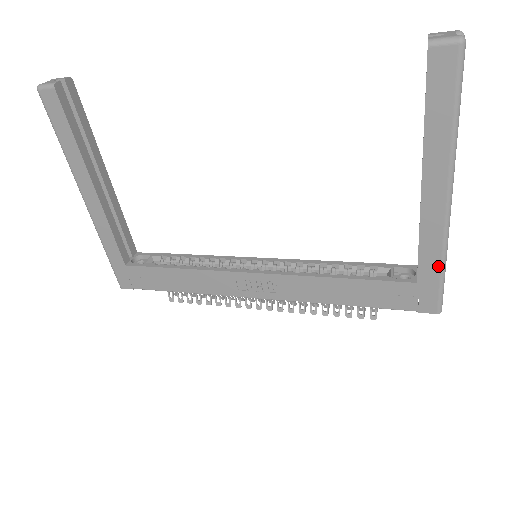
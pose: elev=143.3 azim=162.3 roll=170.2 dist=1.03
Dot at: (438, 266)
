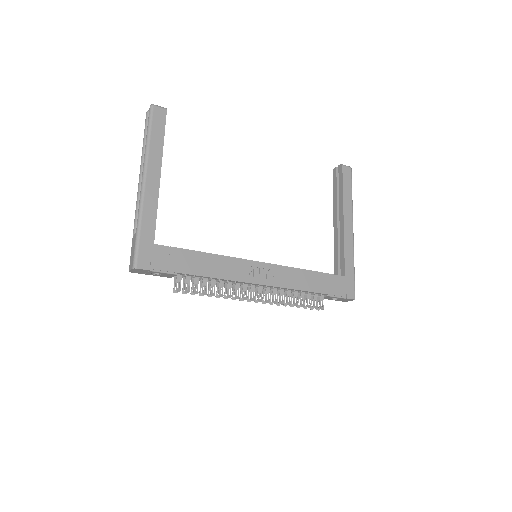
Dot at: (353, 266)
